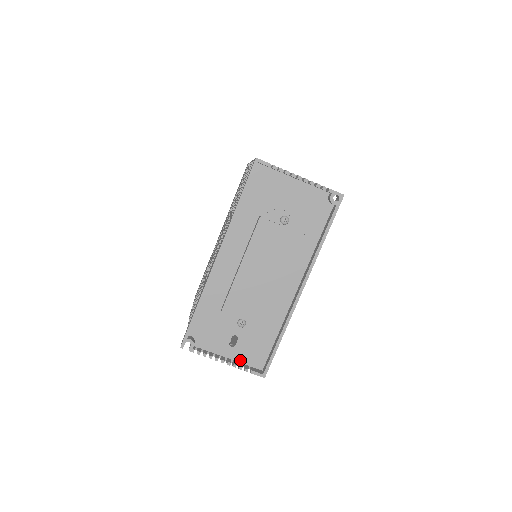
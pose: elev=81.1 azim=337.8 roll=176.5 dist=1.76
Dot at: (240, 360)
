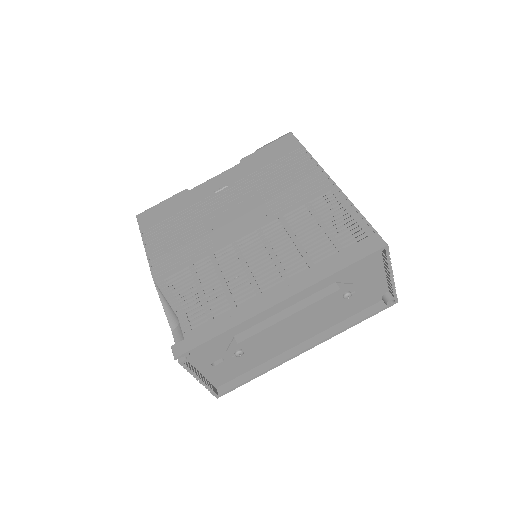
Dot at: (208, 376)
